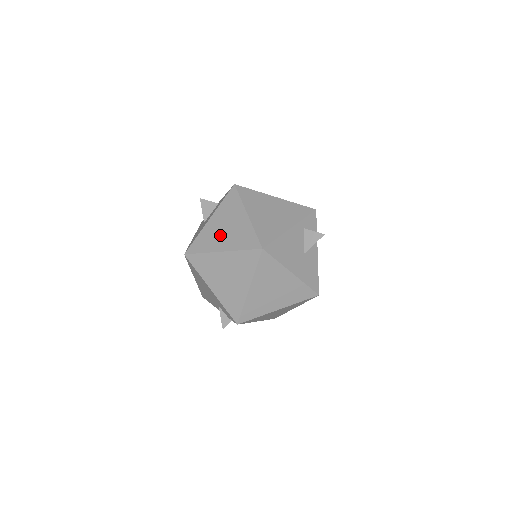
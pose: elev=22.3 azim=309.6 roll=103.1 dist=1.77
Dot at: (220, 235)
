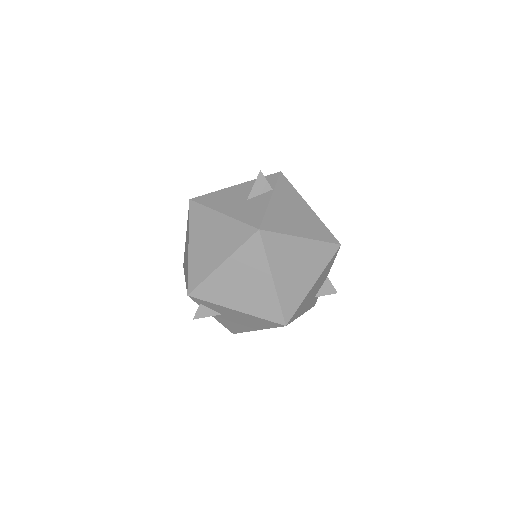
Dot at: occluded
